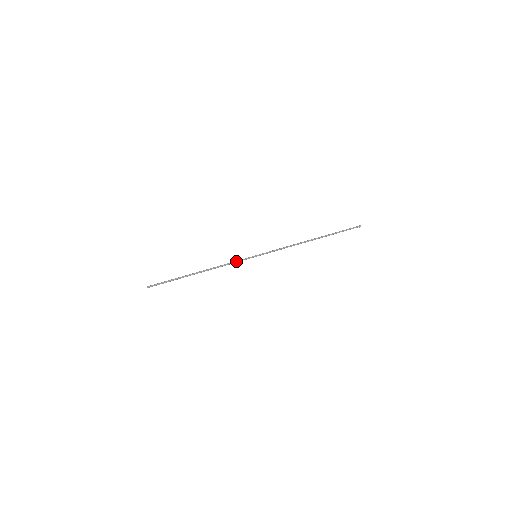
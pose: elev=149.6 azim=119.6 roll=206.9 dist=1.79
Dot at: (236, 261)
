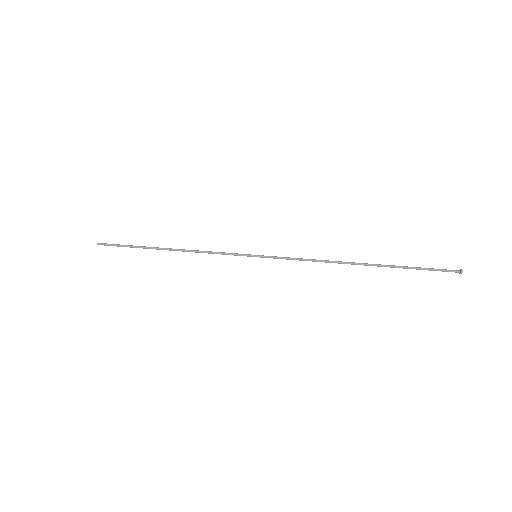
Dot at: (223, 254)
